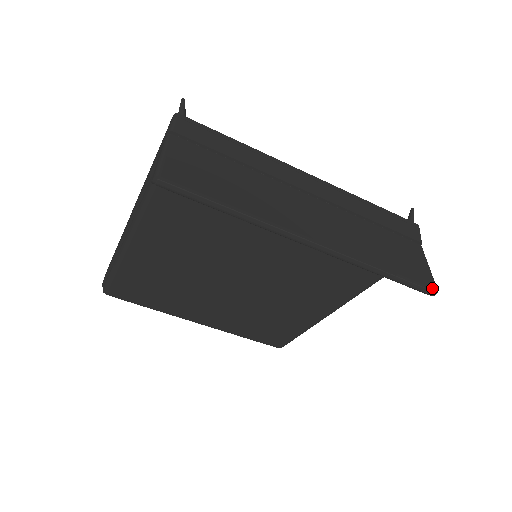
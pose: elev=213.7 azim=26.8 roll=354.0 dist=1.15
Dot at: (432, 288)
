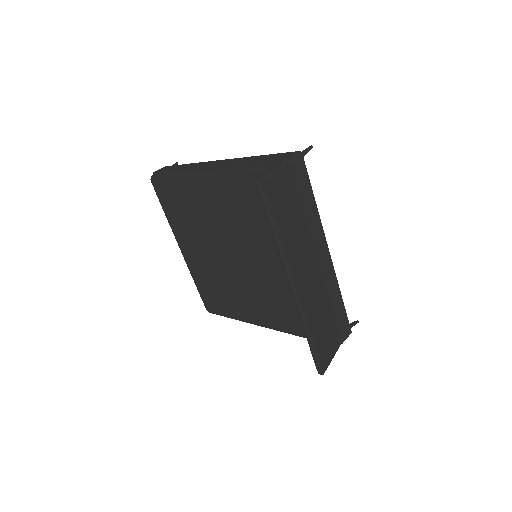
Dot at: (323, 370)
